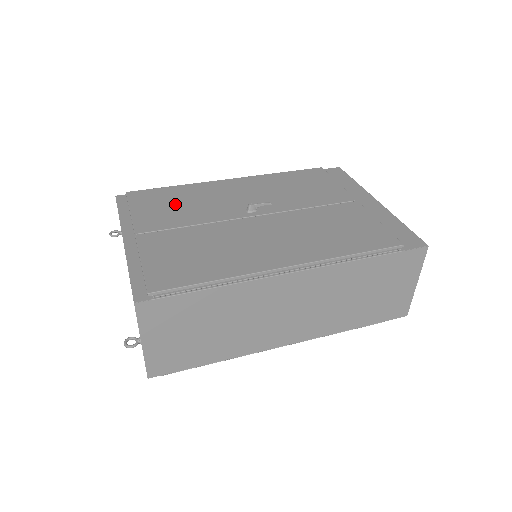
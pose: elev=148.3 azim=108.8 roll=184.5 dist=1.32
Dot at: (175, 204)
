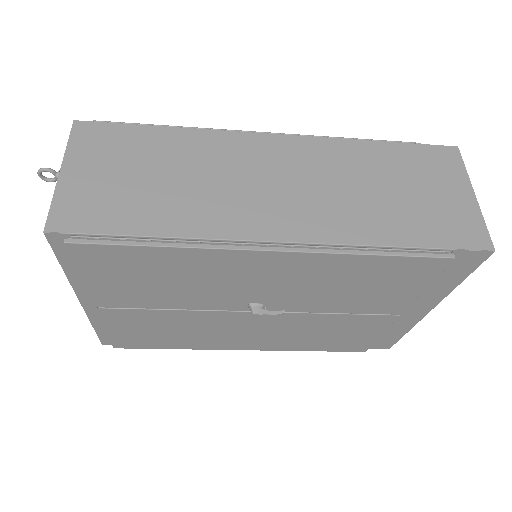
Dot at: occluded
